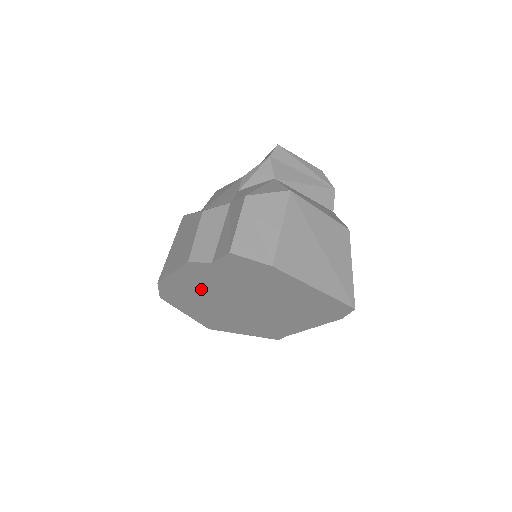
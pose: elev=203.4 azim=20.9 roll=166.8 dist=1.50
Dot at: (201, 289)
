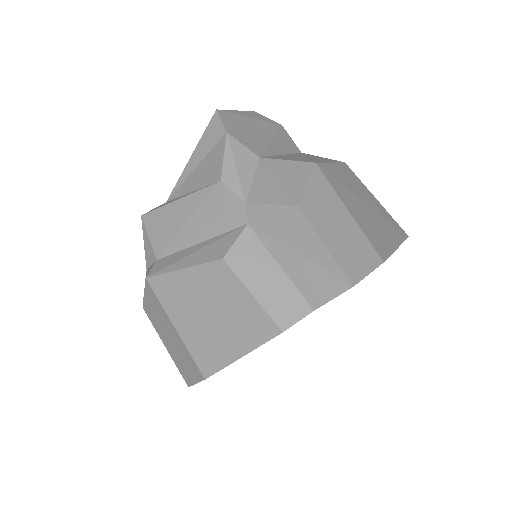
Dot at: occluded
